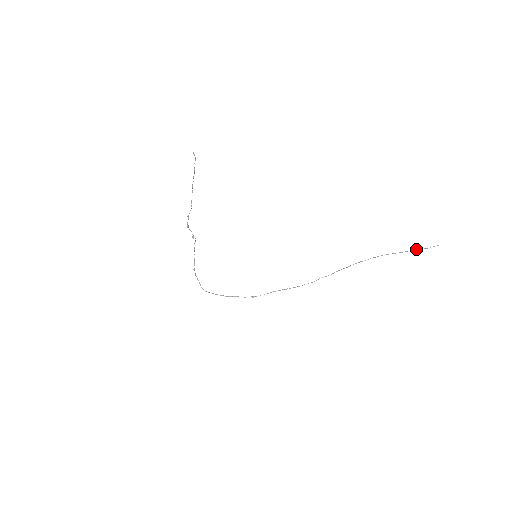
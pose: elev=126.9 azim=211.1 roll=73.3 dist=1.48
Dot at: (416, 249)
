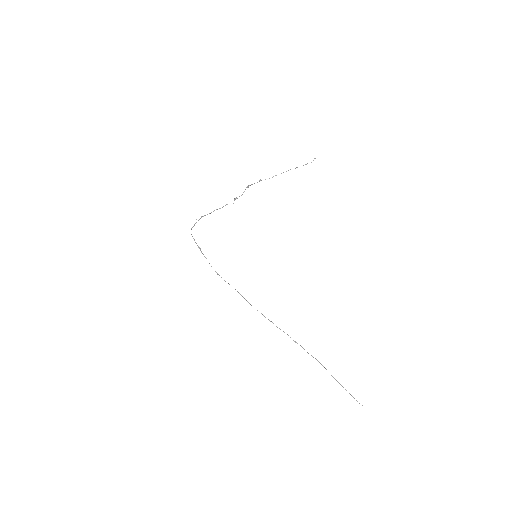
Dot at: occluded
